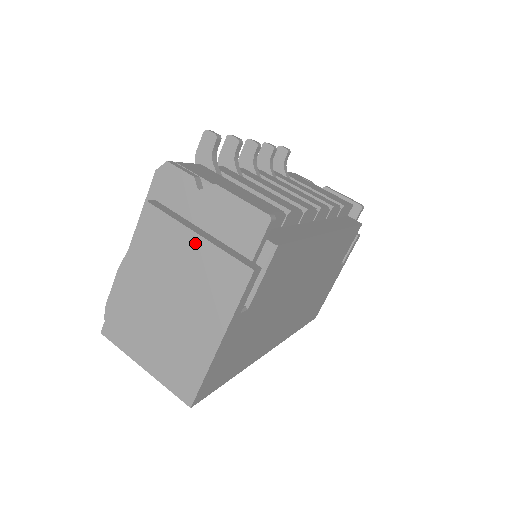
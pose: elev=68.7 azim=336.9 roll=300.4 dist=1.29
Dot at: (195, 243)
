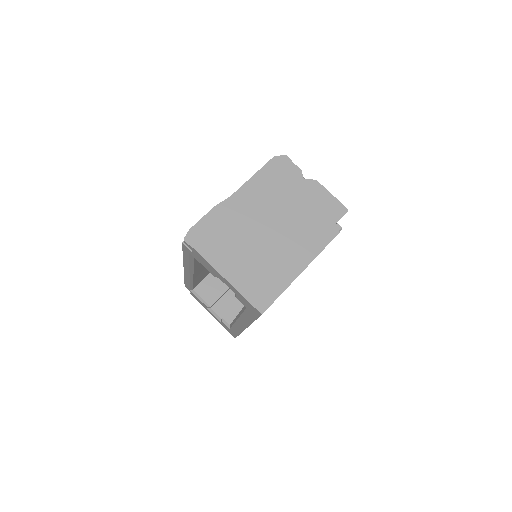
Dot at: (302, 205)
